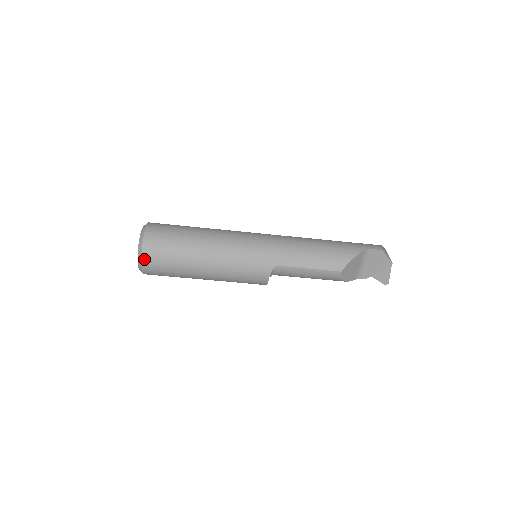
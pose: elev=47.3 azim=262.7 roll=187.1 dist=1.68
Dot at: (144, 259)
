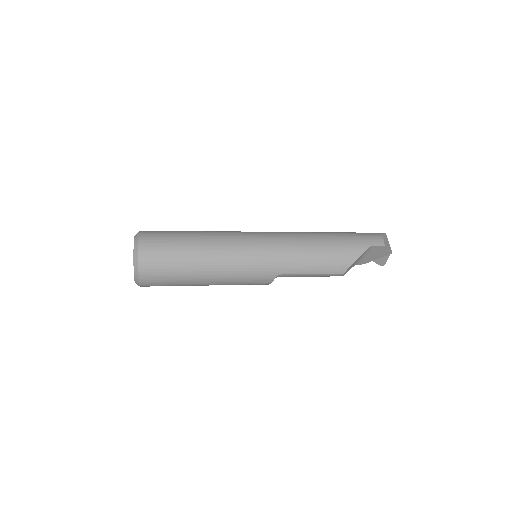
Dot at: (142, 280)
